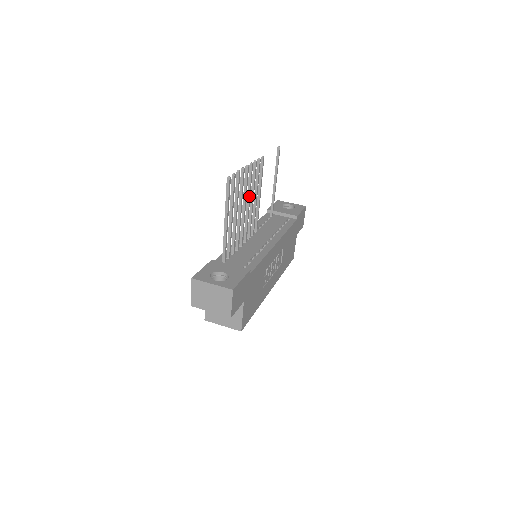
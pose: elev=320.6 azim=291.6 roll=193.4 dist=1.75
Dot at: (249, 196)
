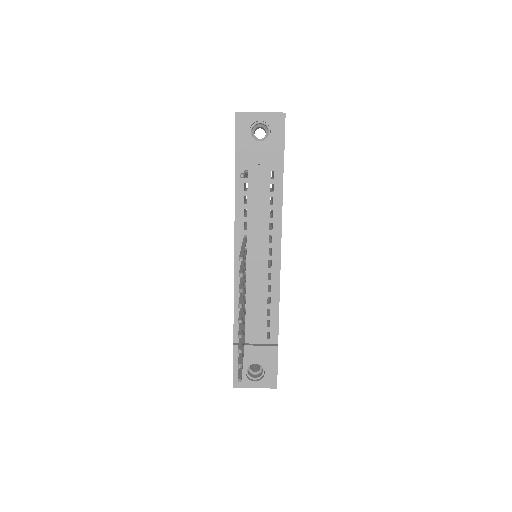
Dot at: occluded
